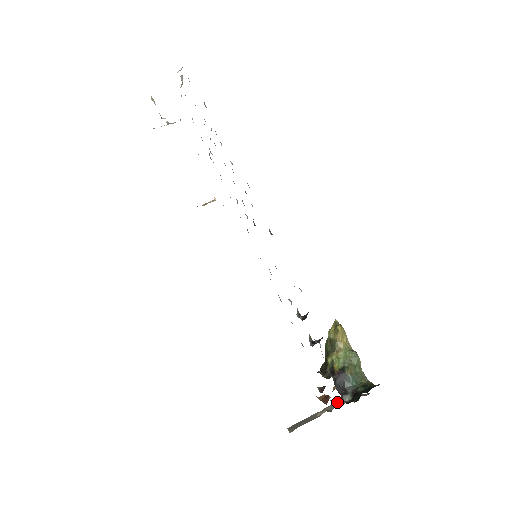
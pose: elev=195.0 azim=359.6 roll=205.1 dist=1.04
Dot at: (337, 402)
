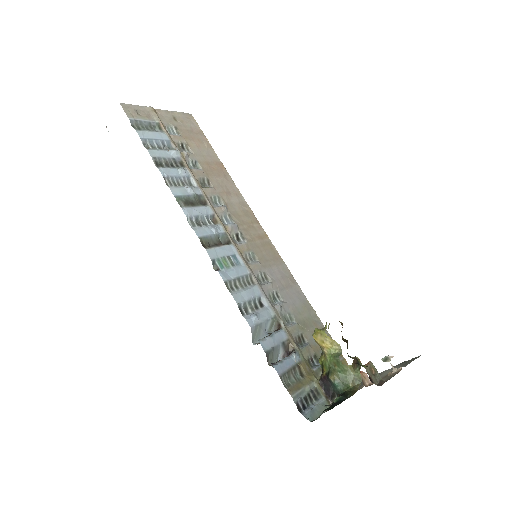
Dot at: (402, 363)
